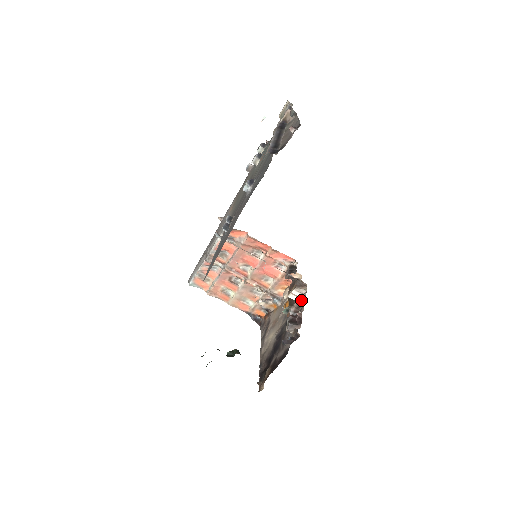
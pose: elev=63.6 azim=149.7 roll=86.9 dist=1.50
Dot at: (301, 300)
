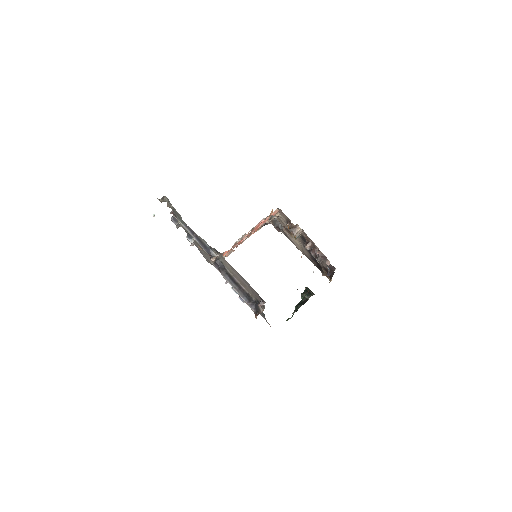
Dot at: (303, 233)
